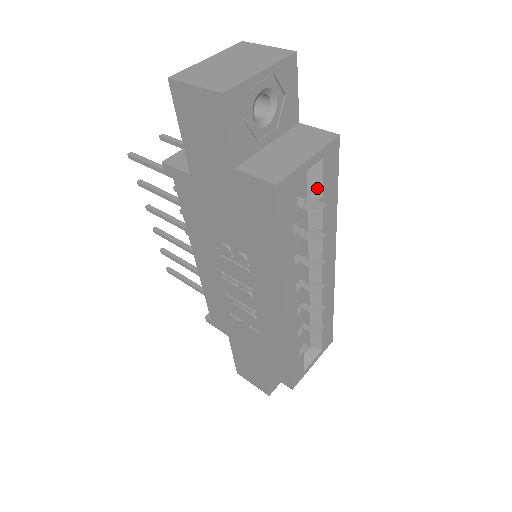
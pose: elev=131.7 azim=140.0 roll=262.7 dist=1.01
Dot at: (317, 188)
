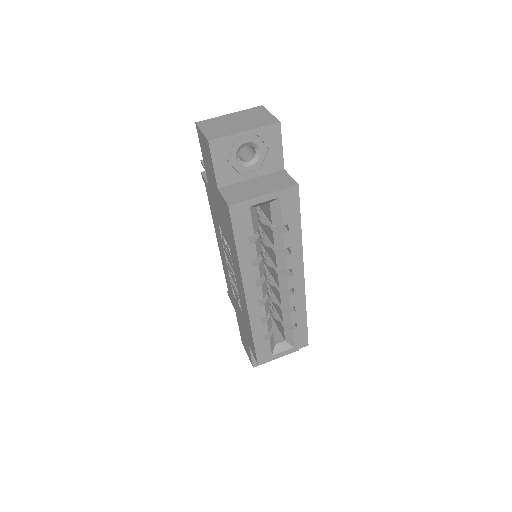
Dot at: (278, 217)
